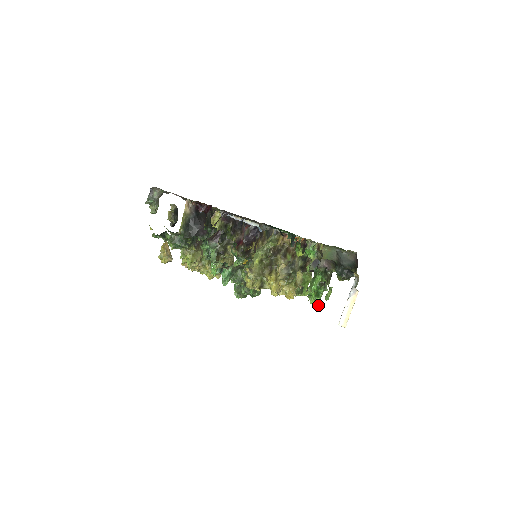
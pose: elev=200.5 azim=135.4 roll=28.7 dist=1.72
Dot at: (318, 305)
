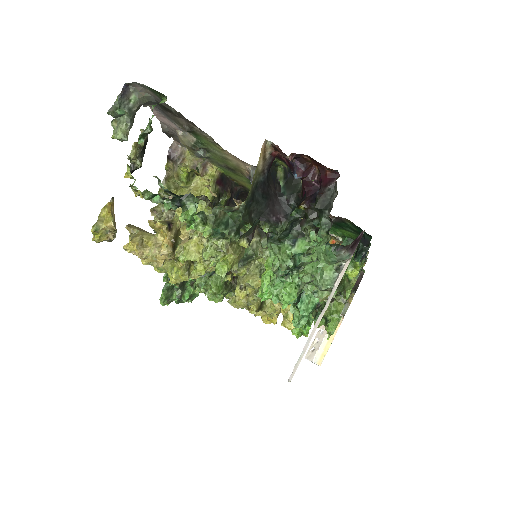
Dot at: (301, 335)
